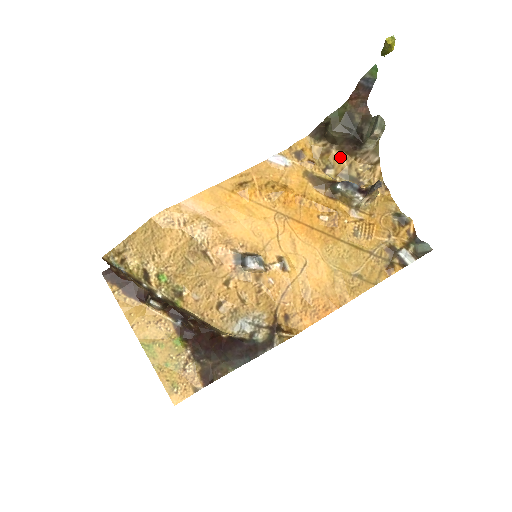
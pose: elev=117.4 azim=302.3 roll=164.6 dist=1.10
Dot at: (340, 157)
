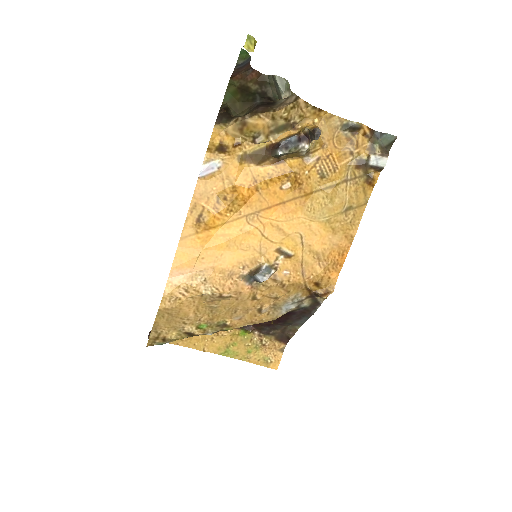
Dot at: (259, 120)
